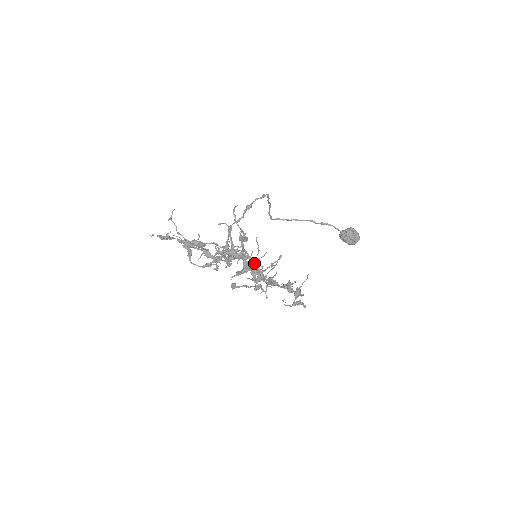
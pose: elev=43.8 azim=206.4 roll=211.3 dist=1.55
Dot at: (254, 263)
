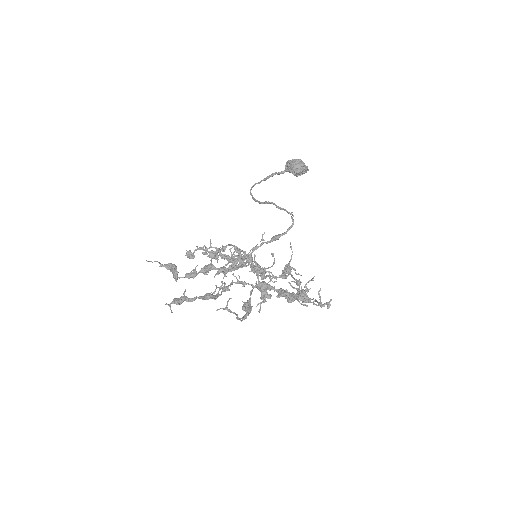
Dot at: (262, 269)
